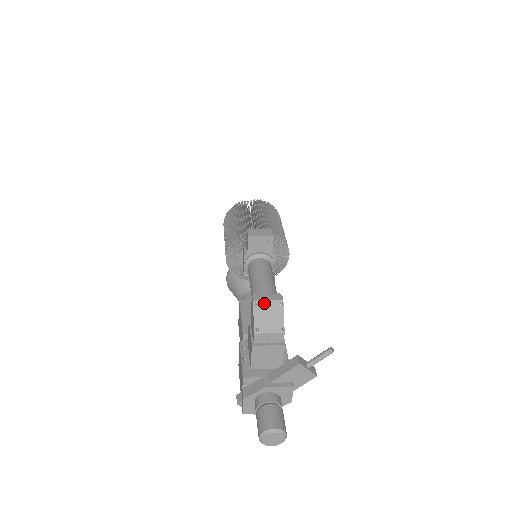
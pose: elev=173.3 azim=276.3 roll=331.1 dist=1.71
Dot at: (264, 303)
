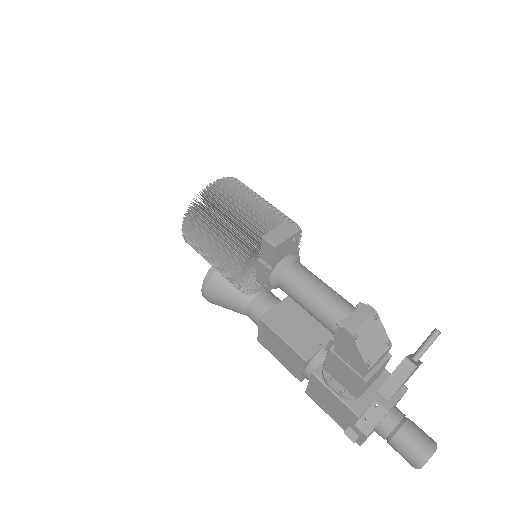
Dot at: (361, 328)
